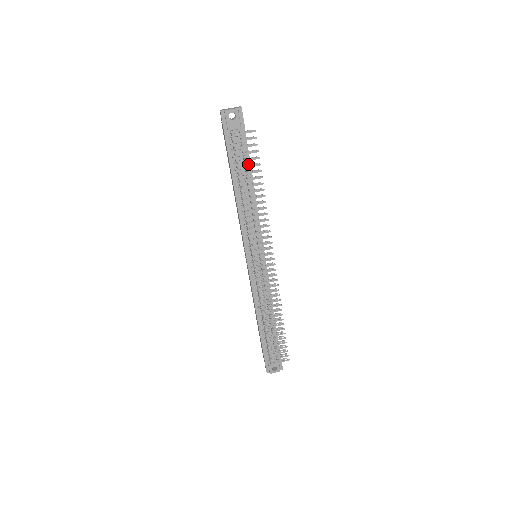
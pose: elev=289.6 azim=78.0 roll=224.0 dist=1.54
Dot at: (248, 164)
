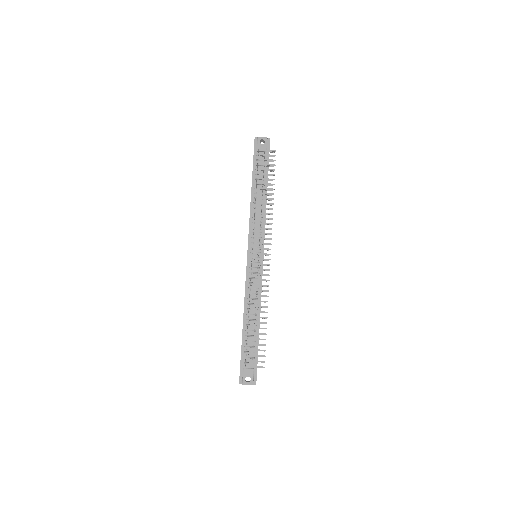
Dot at: (266, 177)
